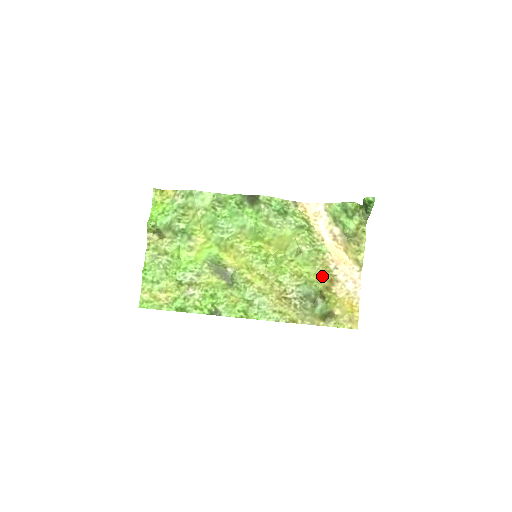
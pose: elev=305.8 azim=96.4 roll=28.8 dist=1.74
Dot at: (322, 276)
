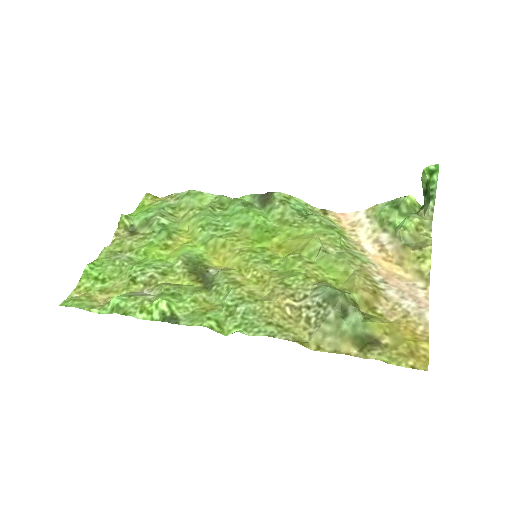
Dot at: (358, 282)
